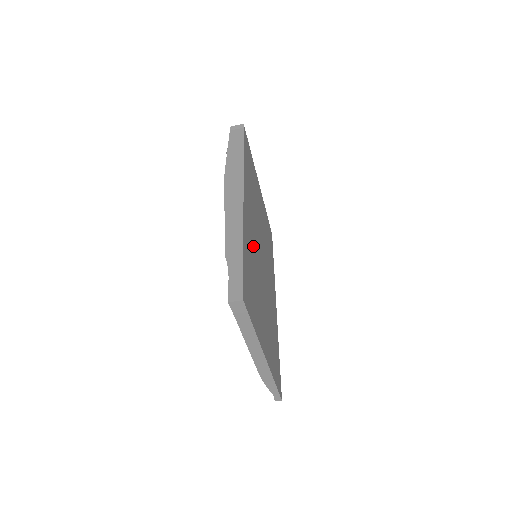
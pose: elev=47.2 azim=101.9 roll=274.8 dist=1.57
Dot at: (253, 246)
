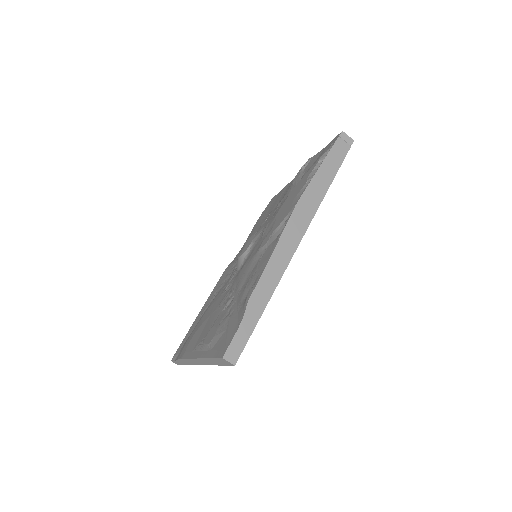
Dot at: occluded
